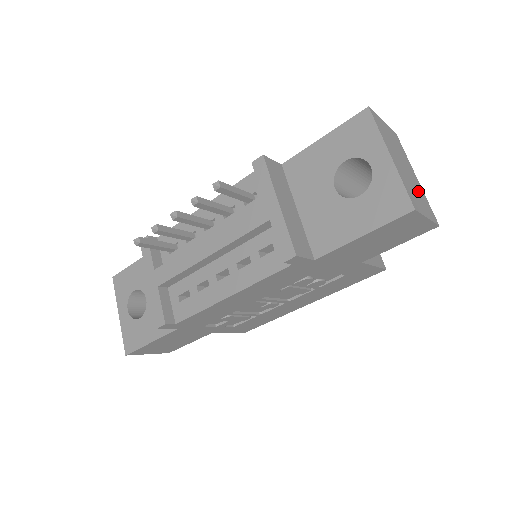
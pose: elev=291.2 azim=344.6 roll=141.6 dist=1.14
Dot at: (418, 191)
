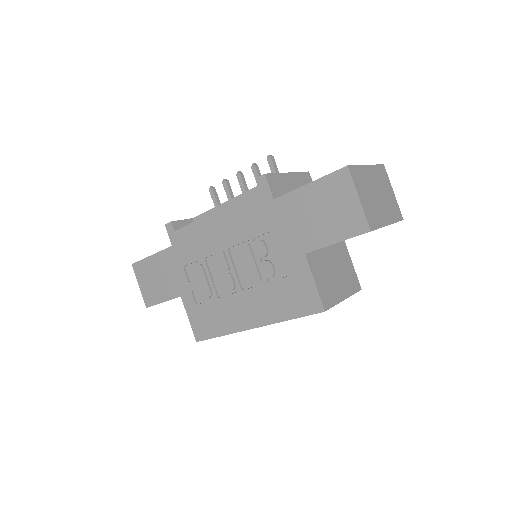
Dot at: (374, 206)
